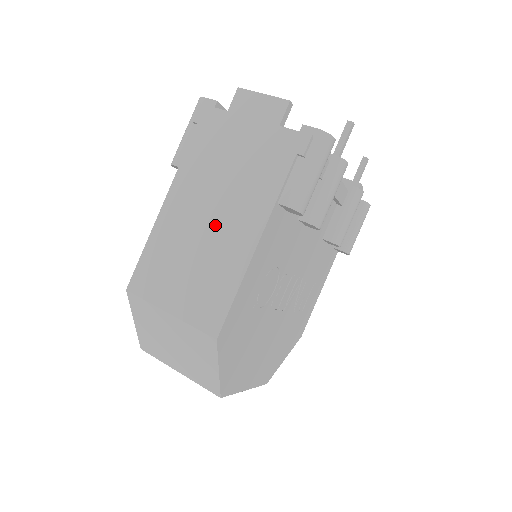
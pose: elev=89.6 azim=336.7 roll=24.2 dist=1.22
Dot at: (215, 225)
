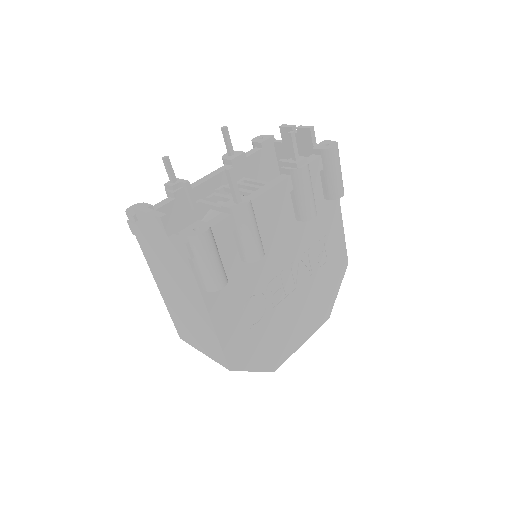
Dot at: (186, 304)
